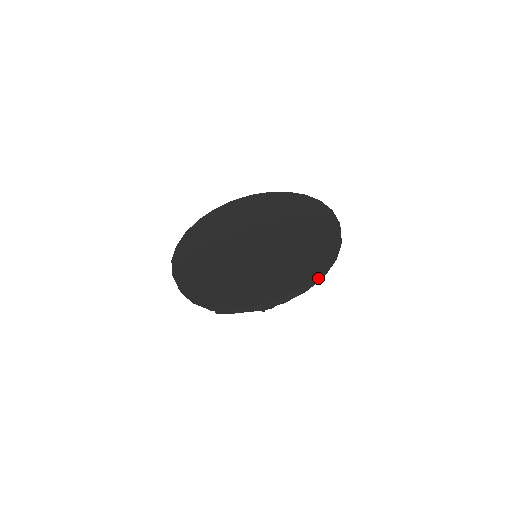
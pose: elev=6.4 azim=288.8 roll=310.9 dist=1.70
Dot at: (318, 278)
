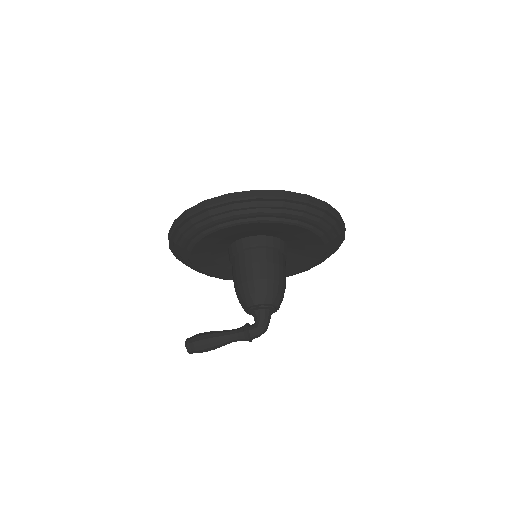
Dot at: (321, 203)
